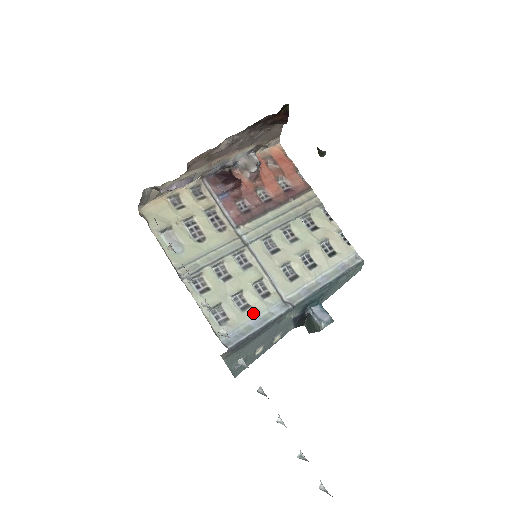
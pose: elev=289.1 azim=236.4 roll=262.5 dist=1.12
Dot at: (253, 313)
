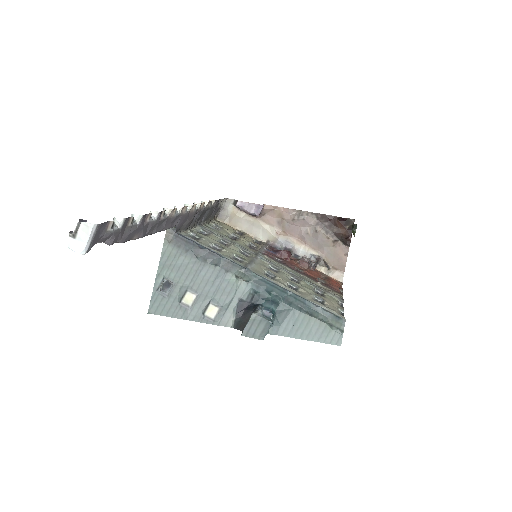
Dot at: (216, 250)
